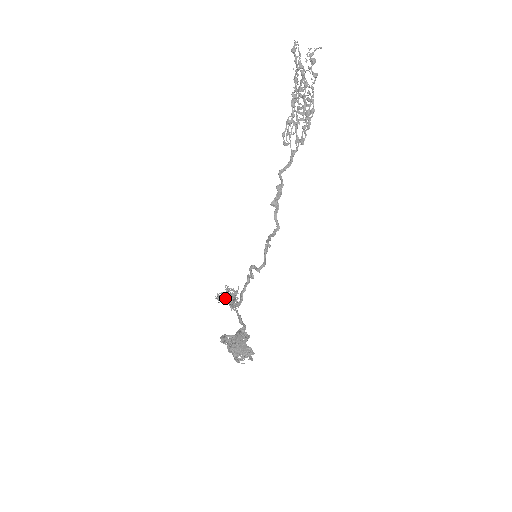
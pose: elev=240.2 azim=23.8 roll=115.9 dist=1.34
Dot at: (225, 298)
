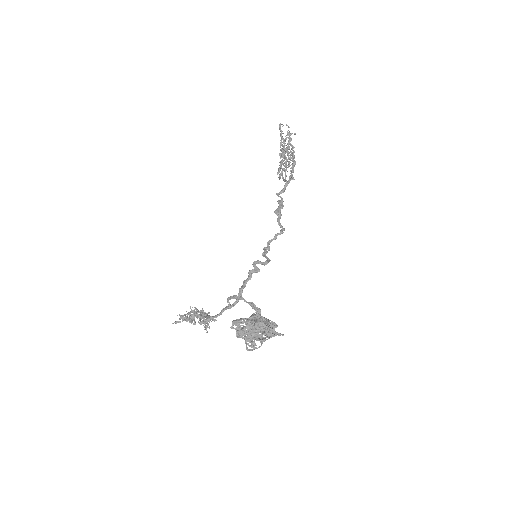
Dot at: (197, 314)
